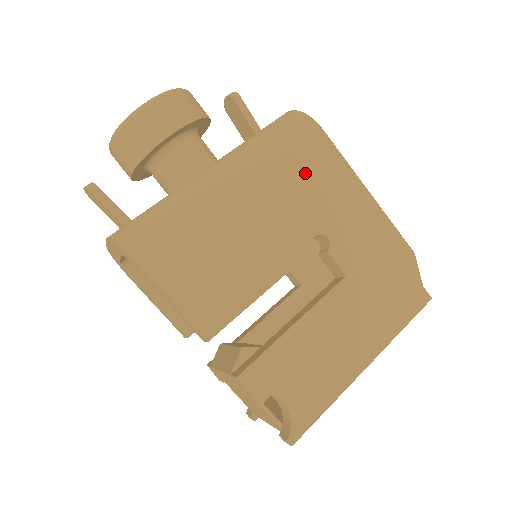
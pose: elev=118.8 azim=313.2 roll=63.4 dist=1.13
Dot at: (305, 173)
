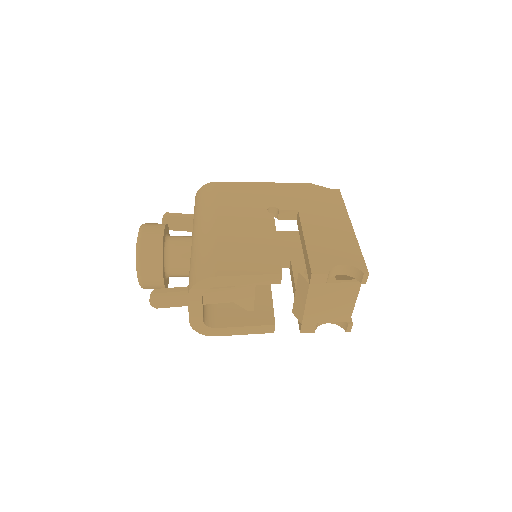
Dot at: (233, 198)
